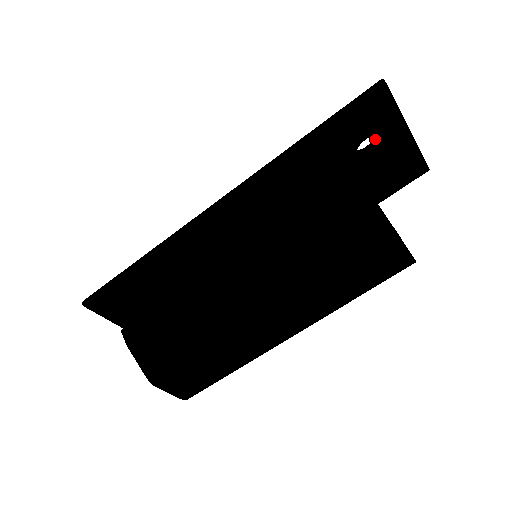
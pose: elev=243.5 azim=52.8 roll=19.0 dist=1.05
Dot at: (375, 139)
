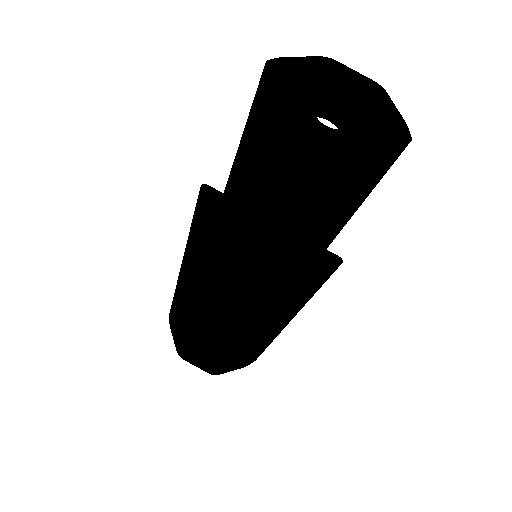
Dot at: occluded
